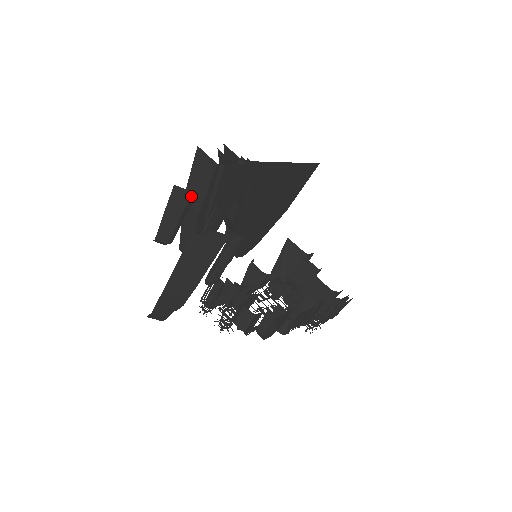
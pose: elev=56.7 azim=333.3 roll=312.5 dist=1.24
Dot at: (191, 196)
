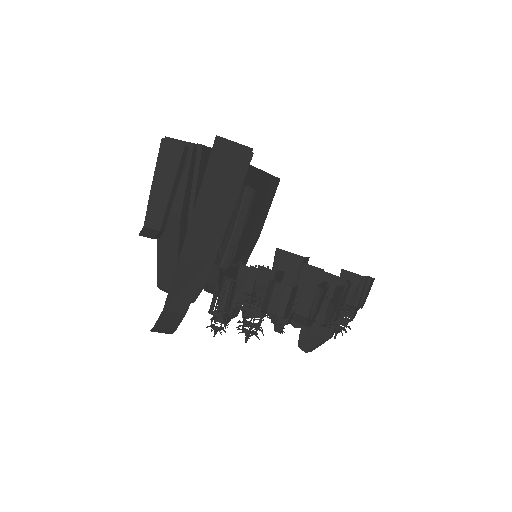
Dot at: (183, 152)
